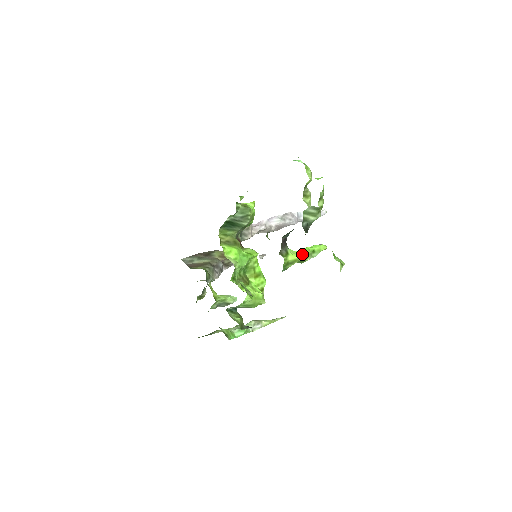
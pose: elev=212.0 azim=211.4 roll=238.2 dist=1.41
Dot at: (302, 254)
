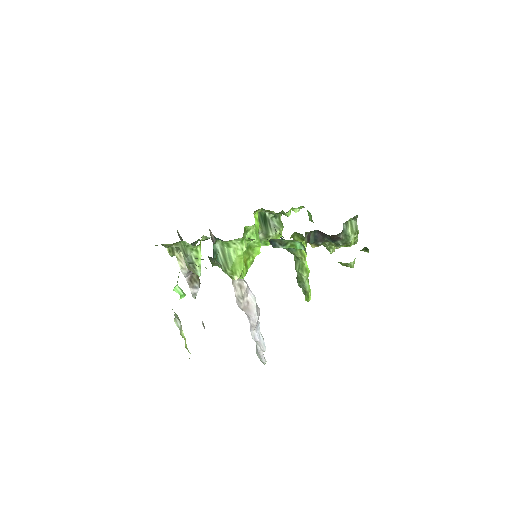
Dot at: occluded
